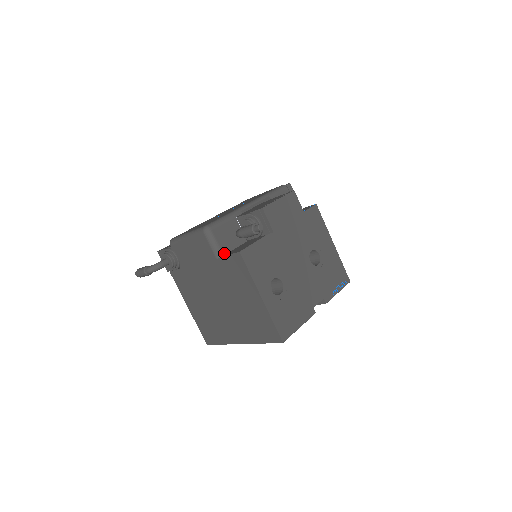
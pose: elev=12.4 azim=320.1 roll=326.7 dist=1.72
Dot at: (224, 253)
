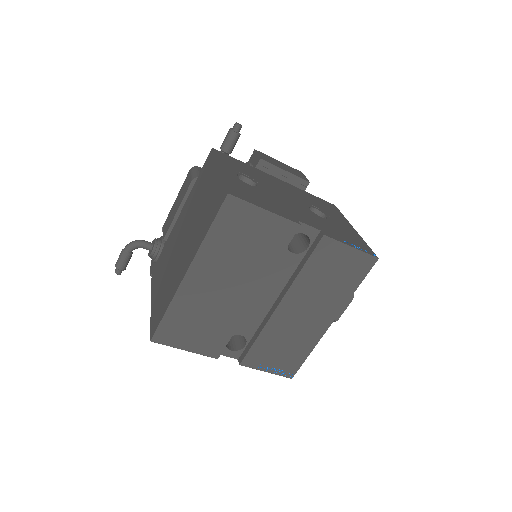
Dot at: occluded
